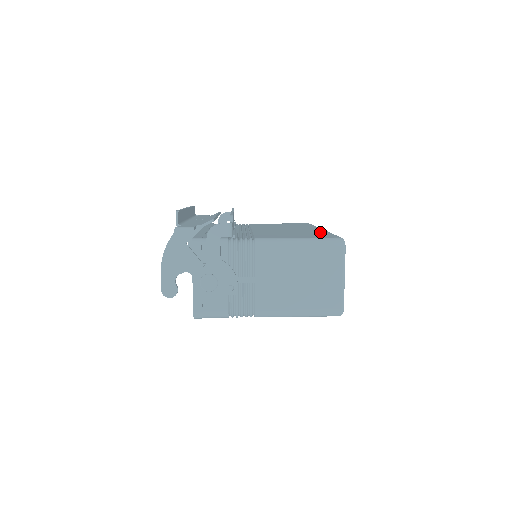
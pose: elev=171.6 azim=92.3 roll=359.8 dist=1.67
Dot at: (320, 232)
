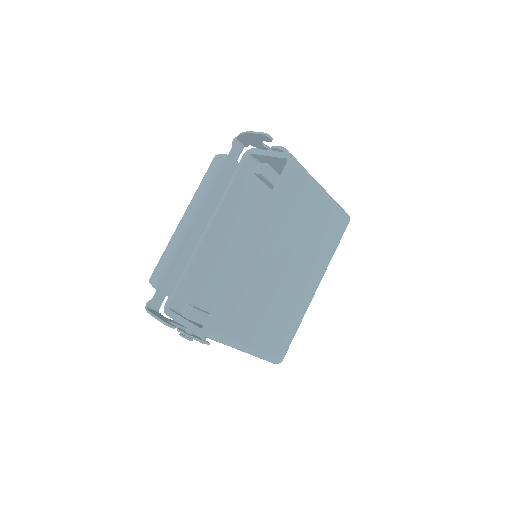
Dot at: occluded
